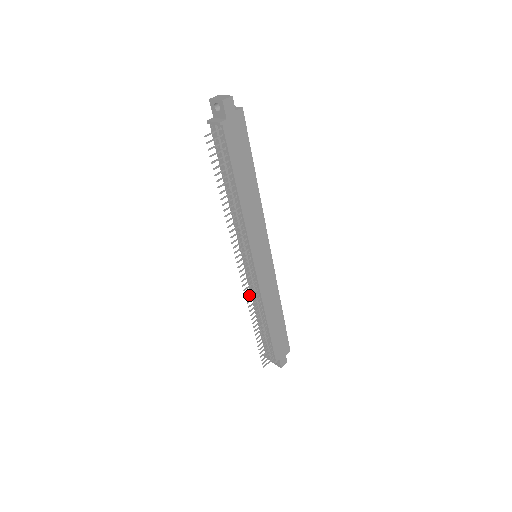
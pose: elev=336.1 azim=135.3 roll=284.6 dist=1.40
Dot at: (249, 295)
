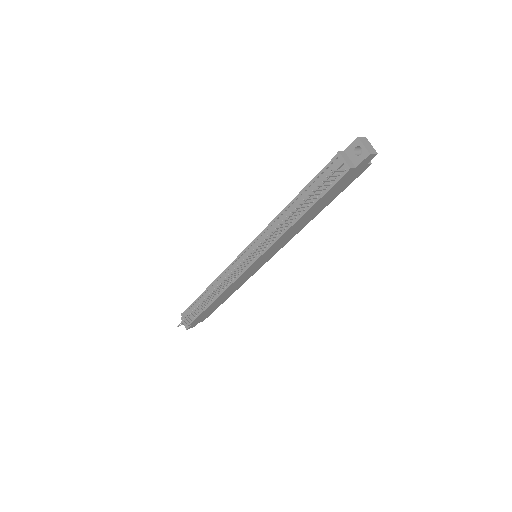
Dot at: (224, 281)
